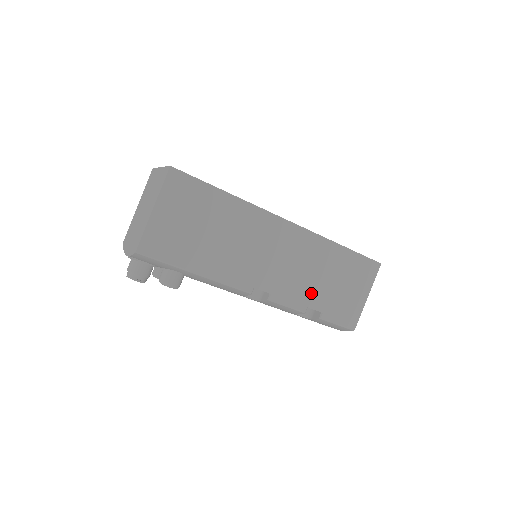
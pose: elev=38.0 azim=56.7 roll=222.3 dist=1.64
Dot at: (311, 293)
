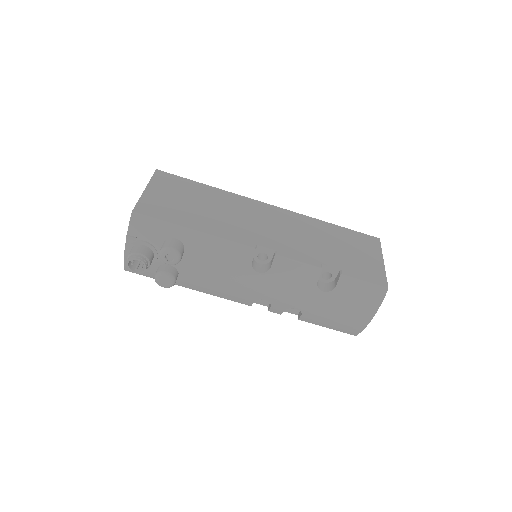
Dot at: (319, 254)
